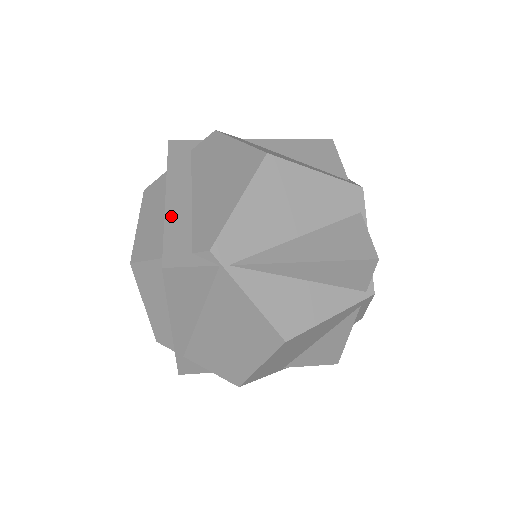
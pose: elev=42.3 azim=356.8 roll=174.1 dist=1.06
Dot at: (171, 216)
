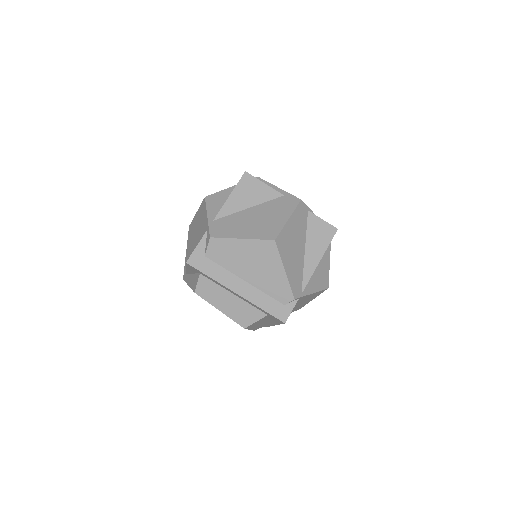
Dot at: (254, 300)
